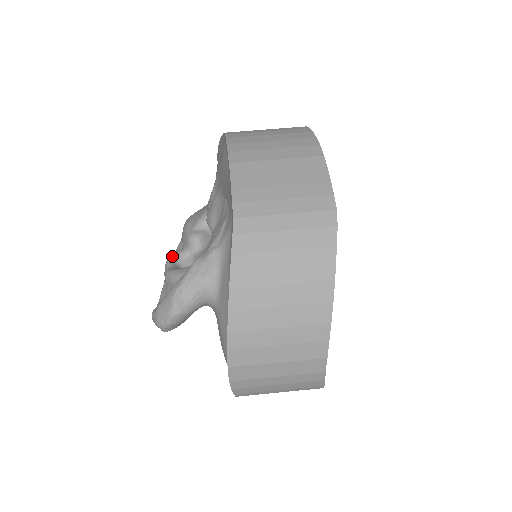
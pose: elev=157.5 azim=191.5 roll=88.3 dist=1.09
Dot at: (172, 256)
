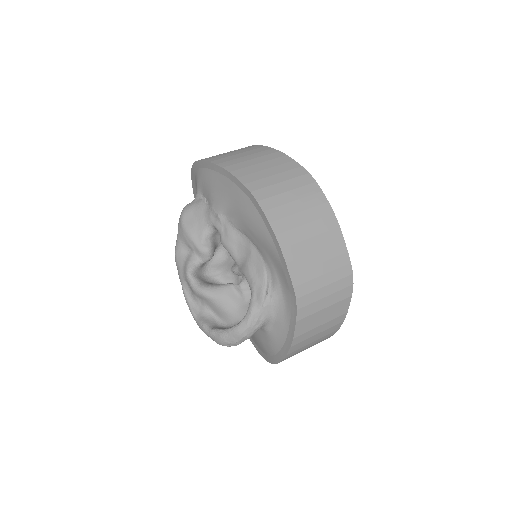
Dot at: (190, 268)
